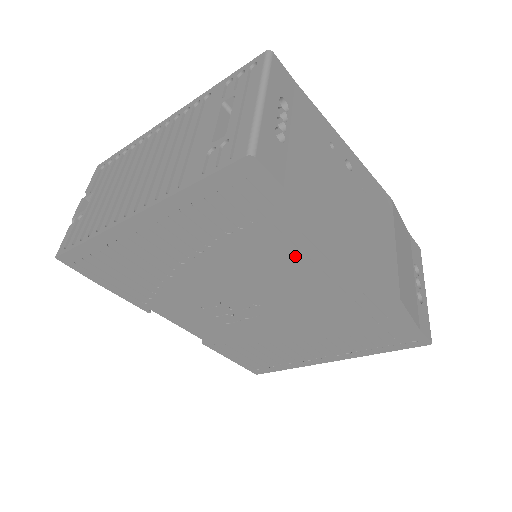
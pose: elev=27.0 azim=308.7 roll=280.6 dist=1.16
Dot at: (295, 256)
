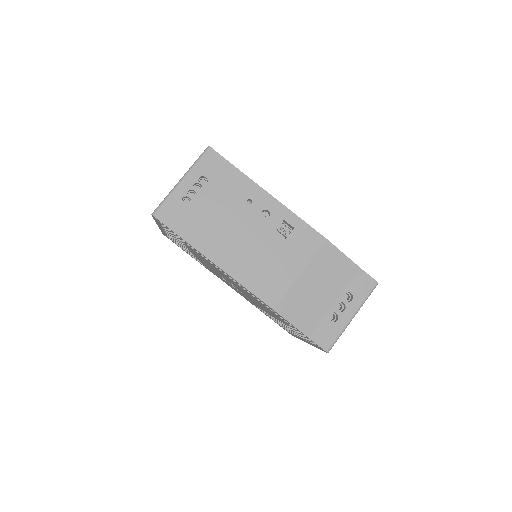
Dot at: occluded
